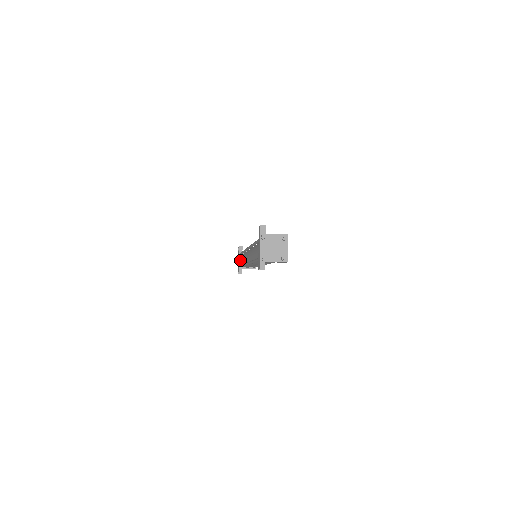
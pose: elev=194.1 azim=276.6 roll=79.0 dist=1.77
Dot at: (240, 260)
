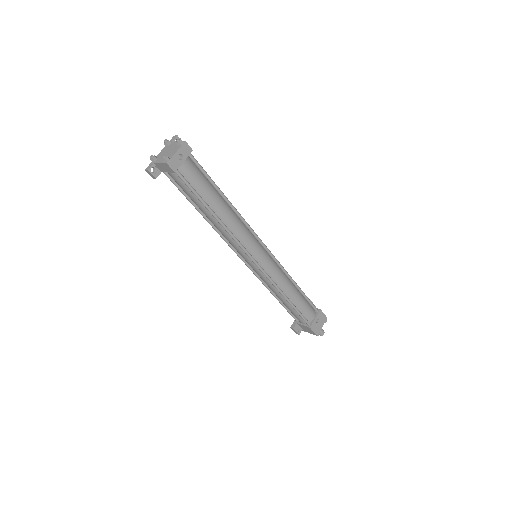
Dot at: occluded
